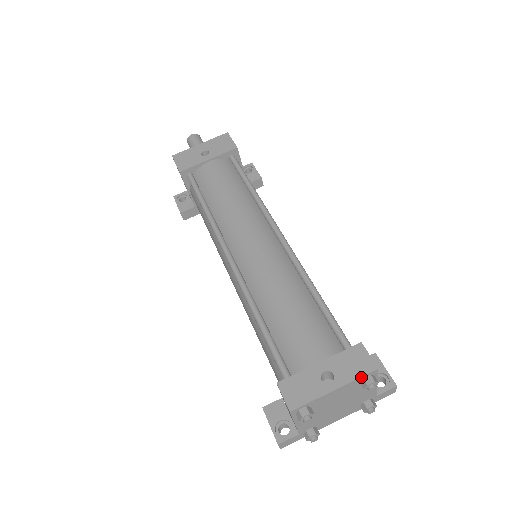
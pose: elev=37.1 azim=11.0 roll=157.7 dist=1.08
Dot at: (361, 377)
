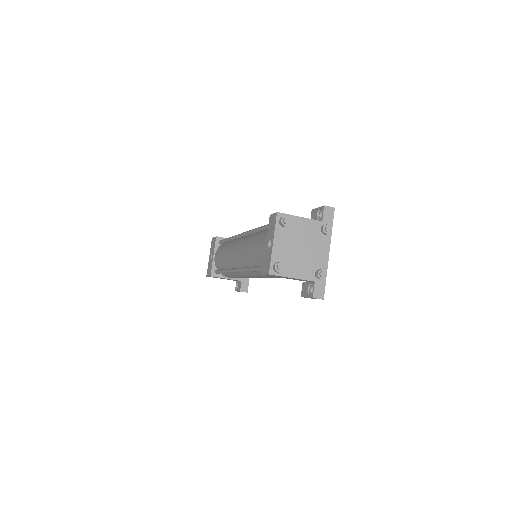
Dot at: (276, 224)
